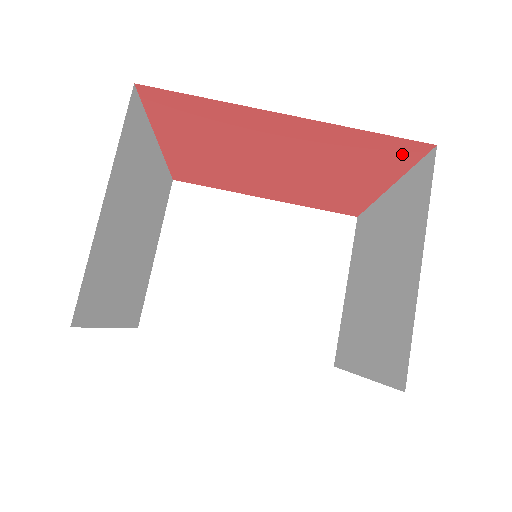
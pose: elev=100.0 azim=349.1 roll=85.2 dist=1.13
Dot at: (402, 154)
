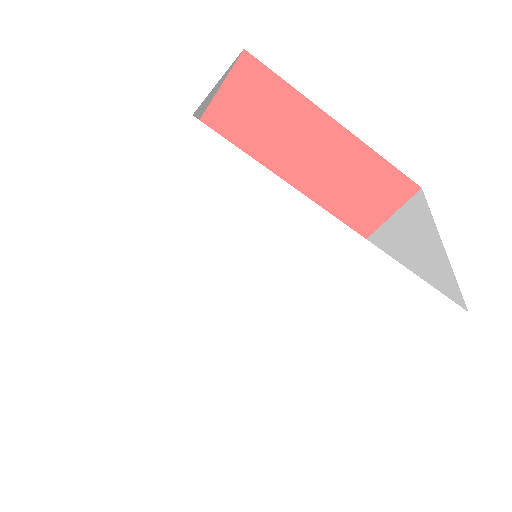
Dot at: (258, 83)
